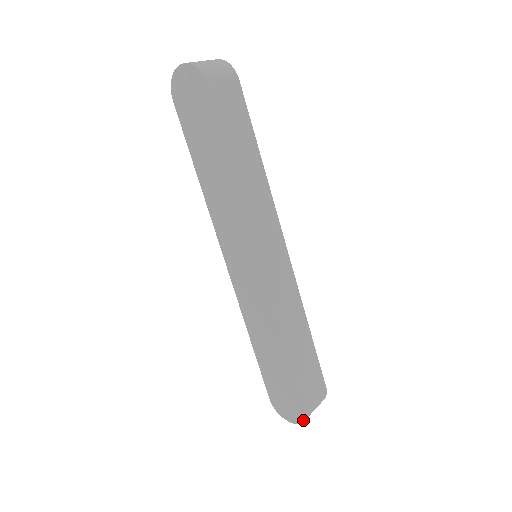
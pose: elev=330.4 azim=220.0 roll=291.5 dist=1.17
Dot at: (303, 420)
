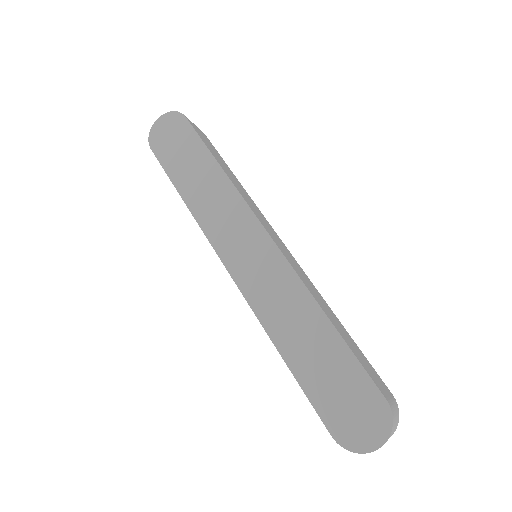
Dot at: (390, 424)
